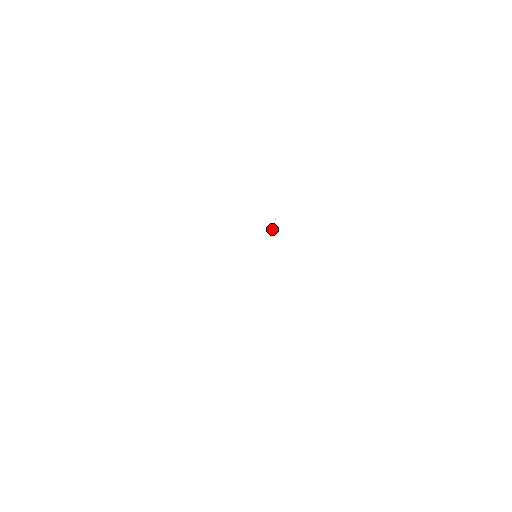
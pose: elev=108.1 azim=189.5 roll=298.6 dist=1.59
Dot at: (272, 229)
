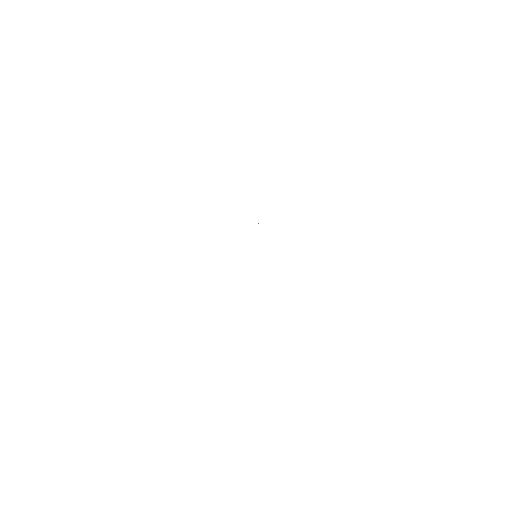
Dot at: occluded
